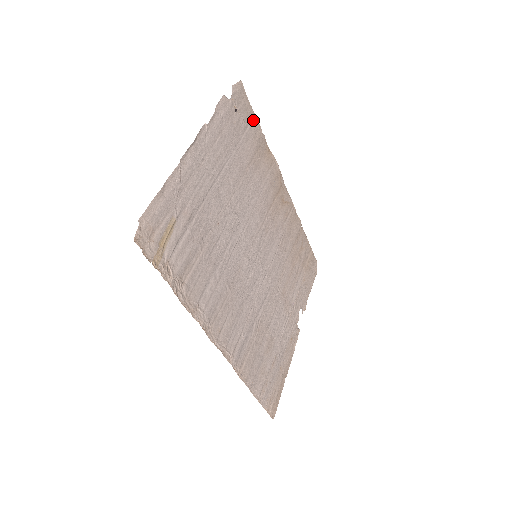
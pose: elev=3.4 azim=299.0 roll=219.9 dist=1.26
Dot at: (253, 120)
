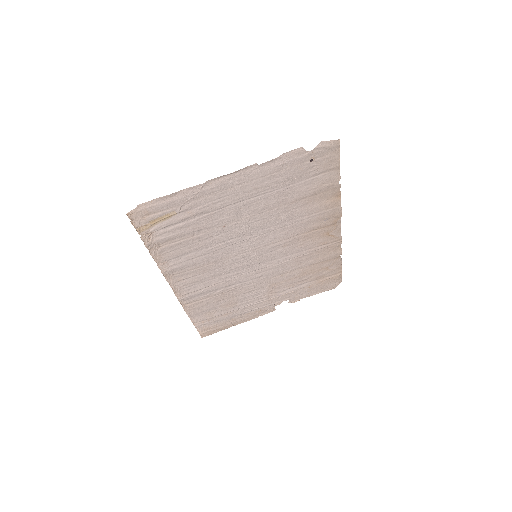
Dot at: (334, 171)
